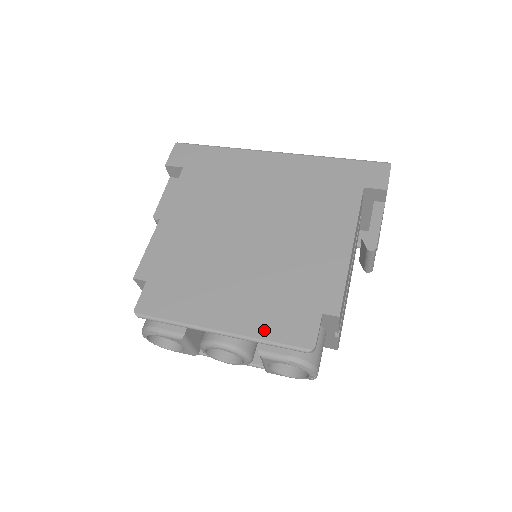
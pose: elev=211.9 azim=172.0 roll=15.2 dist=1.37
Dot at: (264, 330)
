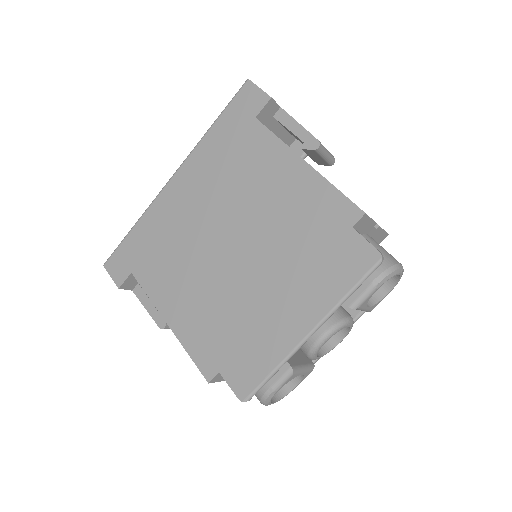
Dot at: (335, 291)
